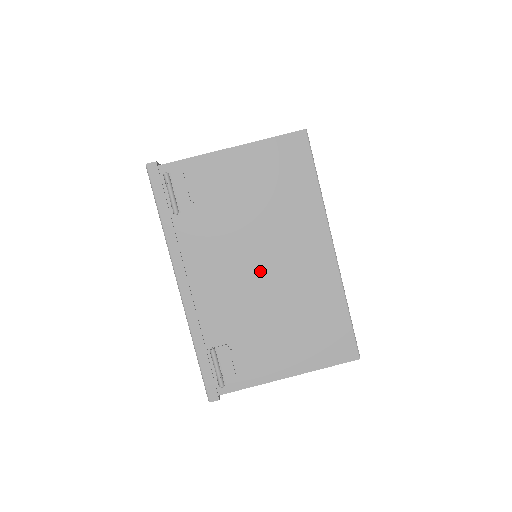
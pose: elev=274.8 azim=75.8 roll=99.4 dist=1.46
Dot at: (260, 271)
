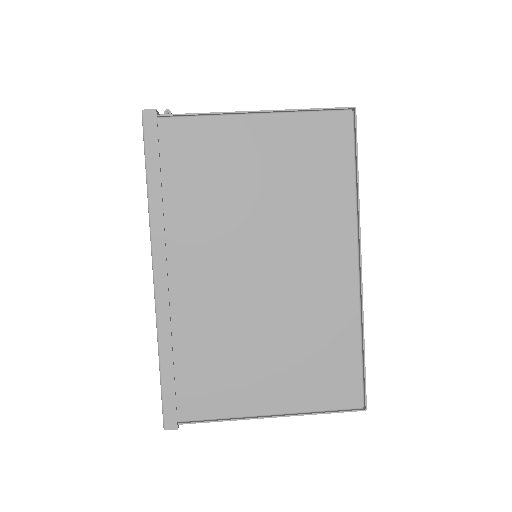
Dot at: occluded
